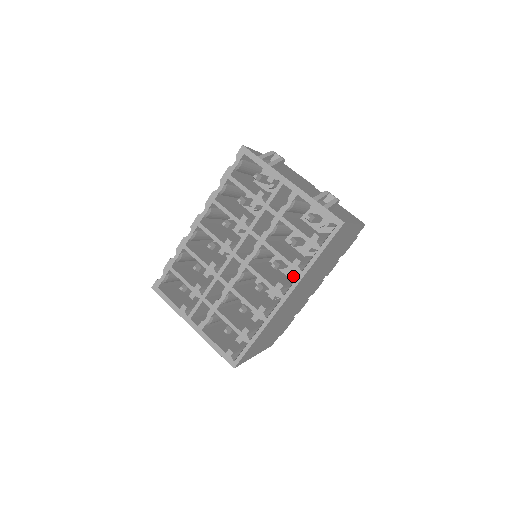
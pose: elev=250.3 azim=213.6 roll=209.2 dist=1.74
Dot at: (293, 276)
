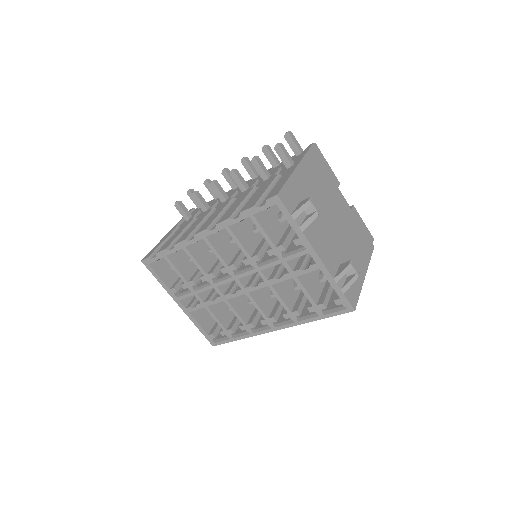
Dot at: occluded
